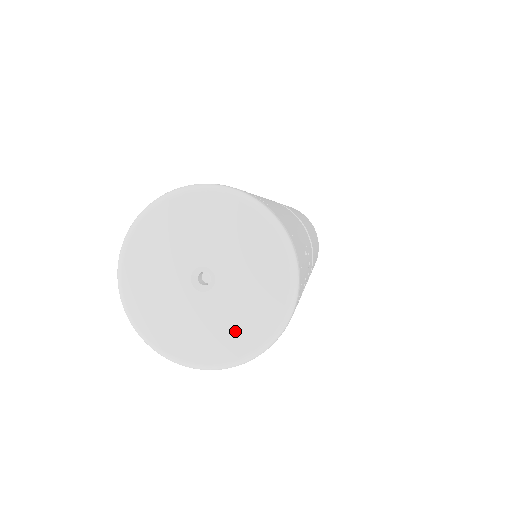
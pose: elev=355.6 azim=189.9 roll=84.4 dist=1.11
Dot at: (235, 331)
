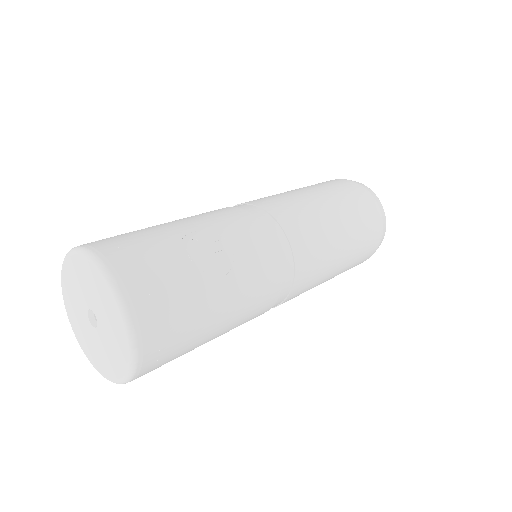
Dot at: (117, 340)
